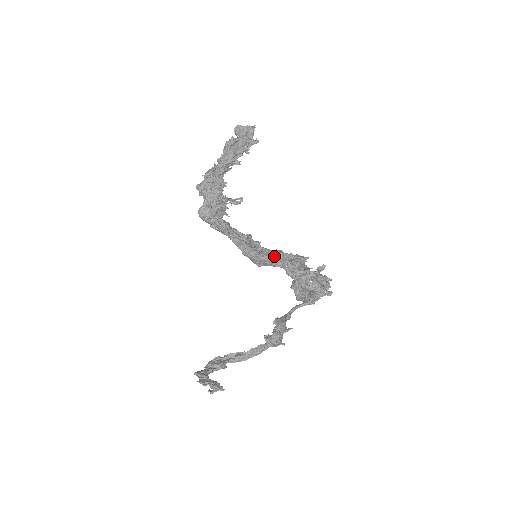
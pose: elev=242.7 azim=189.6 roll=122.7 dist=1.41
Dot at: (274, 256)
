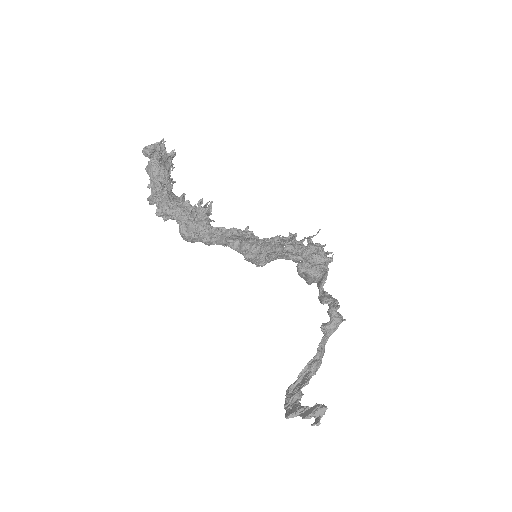
Dot at: (274, 244)
